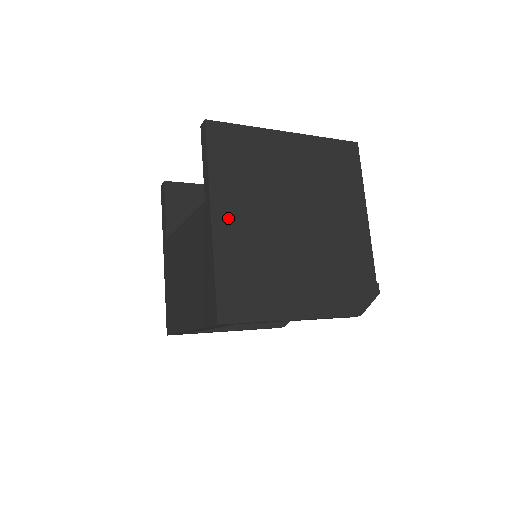
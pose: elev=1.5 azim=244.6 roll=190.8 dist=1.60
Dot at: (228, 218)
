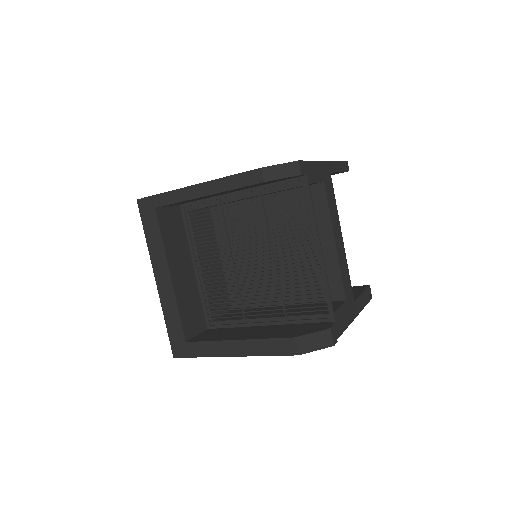
Dot at: occluded
